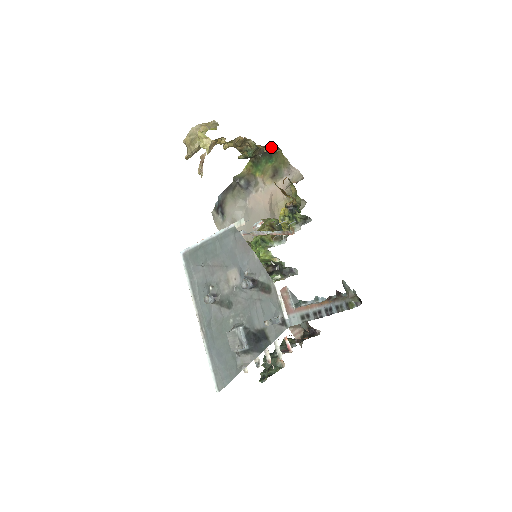
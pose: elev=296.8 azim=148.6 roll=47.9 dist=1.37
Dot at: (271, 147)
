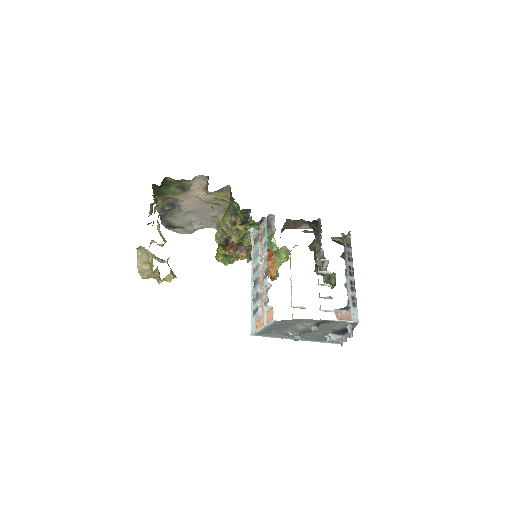
Dot at: occluded
